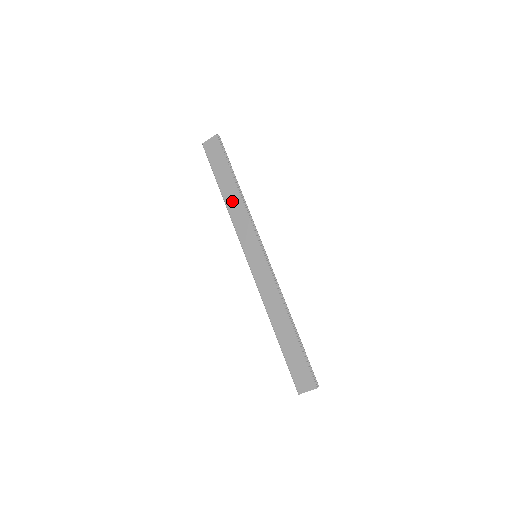
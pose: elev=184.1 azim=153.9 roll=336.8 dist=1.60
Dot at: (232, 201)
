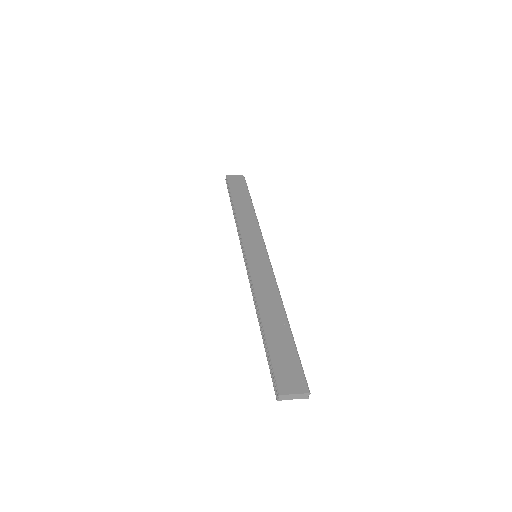
Dot at: (244, 213)
